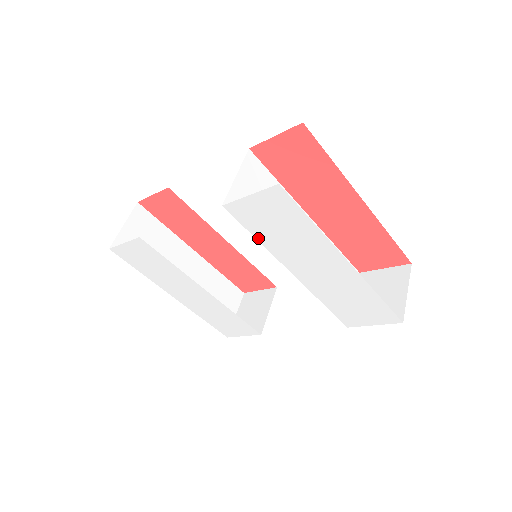
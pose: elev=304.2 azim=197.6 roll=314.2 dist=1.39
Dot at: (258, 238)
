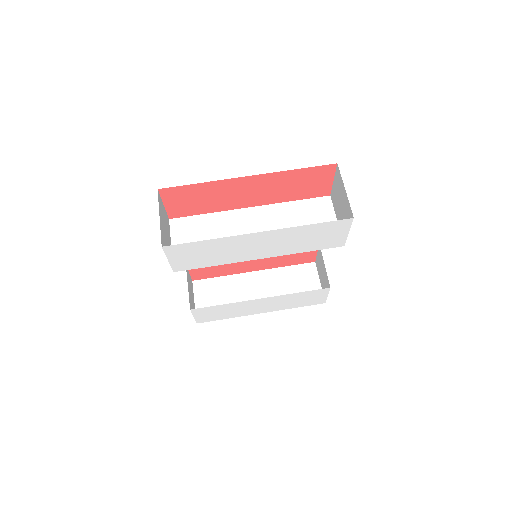
Dot at: (212, 265)
